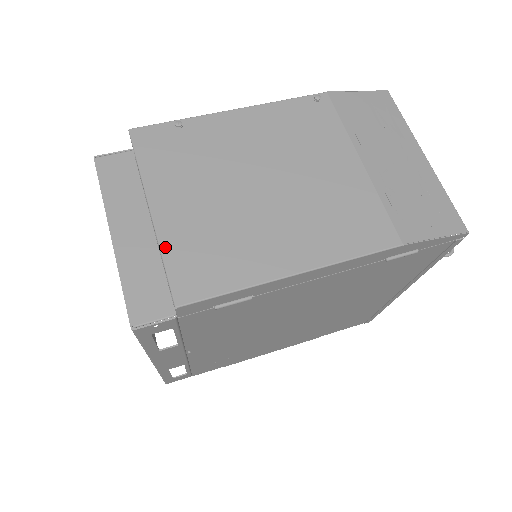
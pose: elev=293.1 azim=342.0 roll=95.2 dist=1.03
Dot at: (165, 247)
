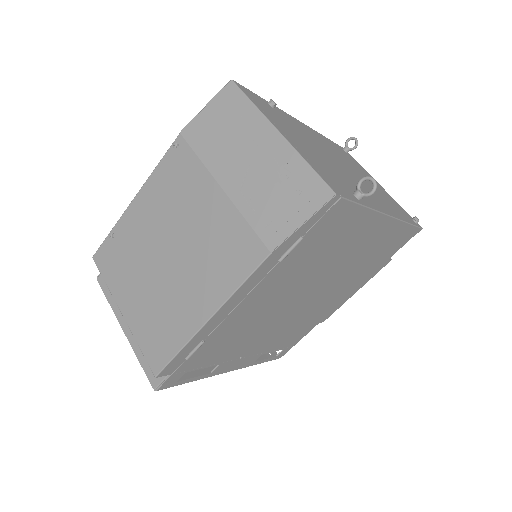
Dot at: (136, 336)
